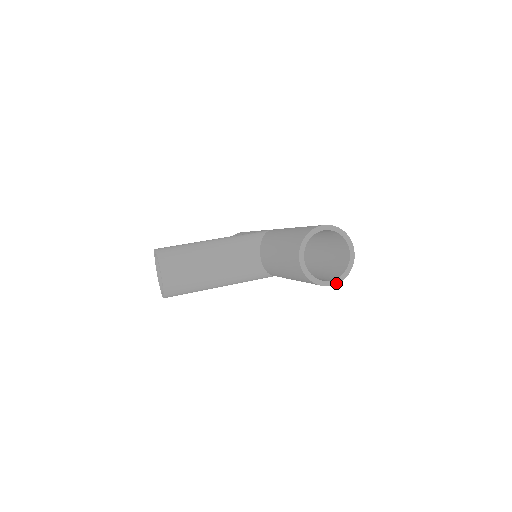
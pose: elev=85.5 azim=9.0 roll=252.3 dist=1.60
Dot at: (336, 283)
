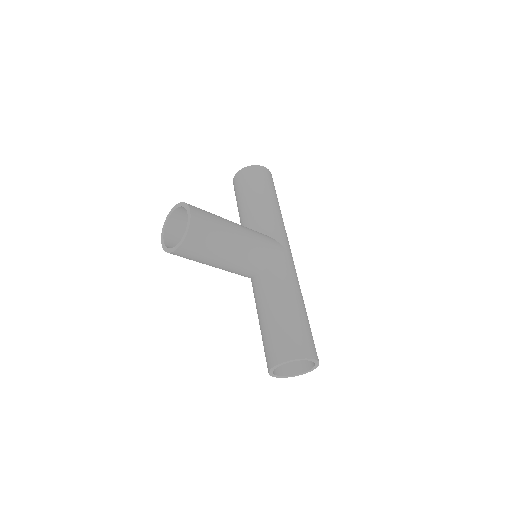
Dot at: (280, 377)
